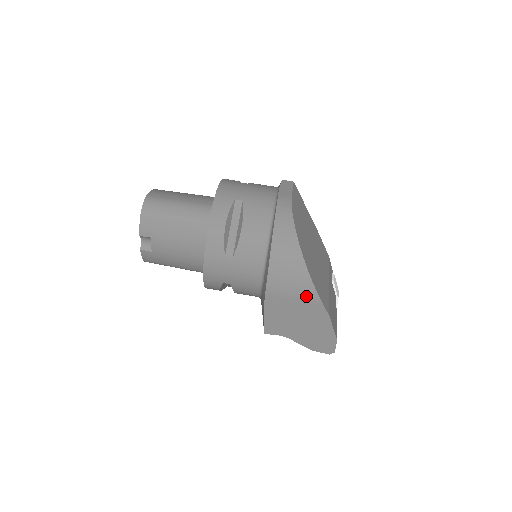
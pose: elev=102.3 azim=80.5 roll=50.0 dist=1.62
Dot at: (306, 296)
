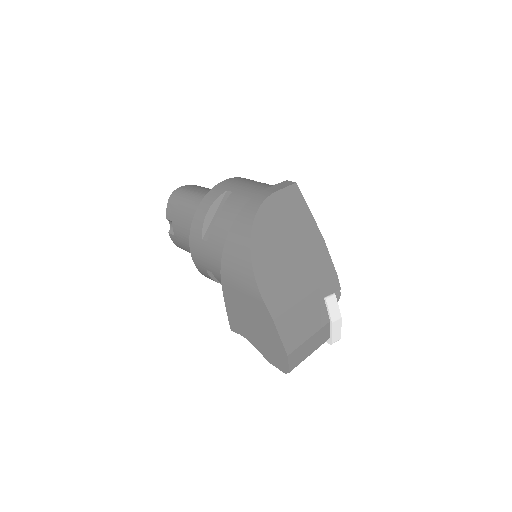
Dot at: (250, 290)
